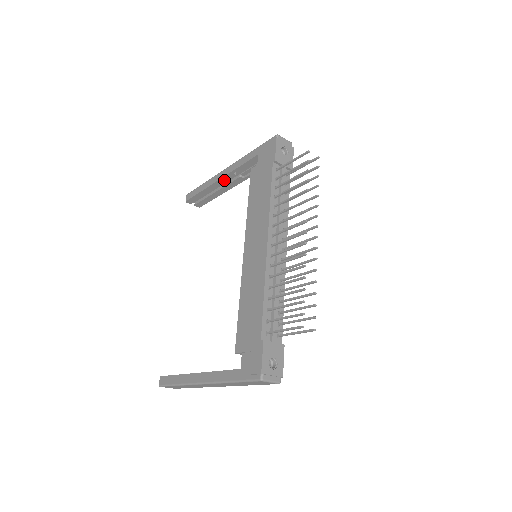
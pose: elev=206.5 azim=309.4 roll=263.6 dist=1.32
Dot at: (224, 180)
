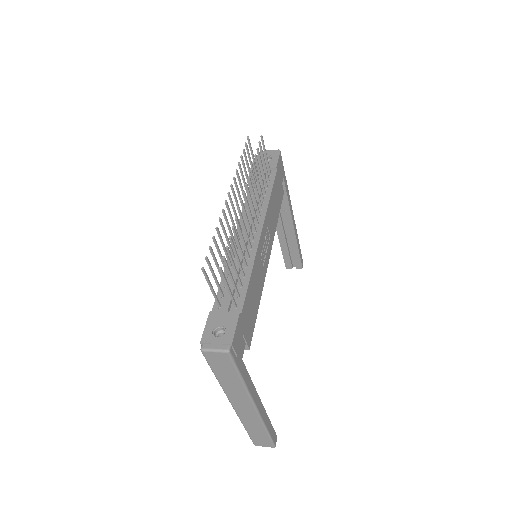
Dot at: (279, 224)
